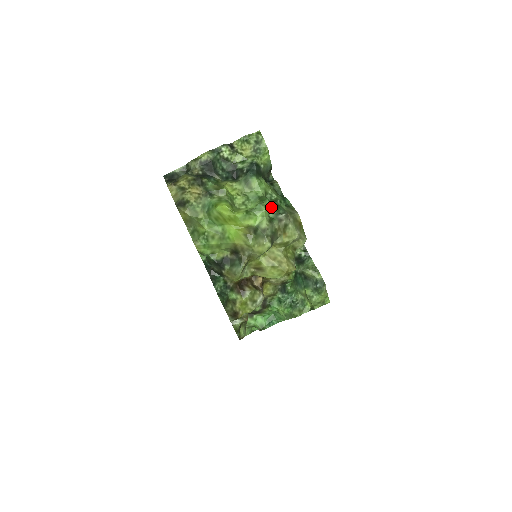
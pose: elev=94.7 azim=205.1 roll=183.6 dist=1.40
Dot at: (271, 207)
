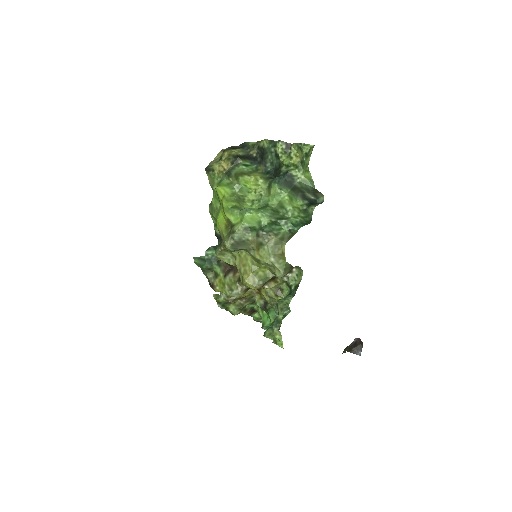
Dot at: (260, 219)
